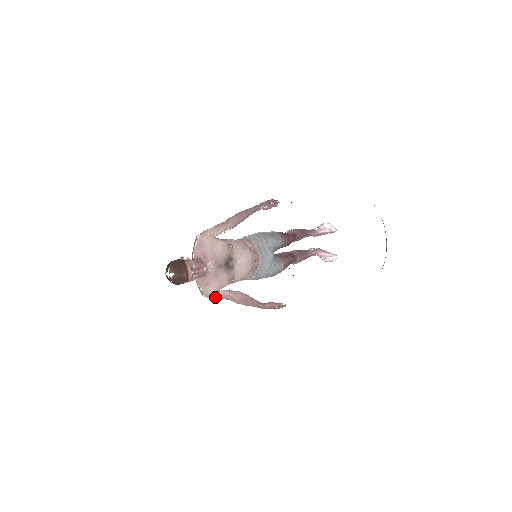
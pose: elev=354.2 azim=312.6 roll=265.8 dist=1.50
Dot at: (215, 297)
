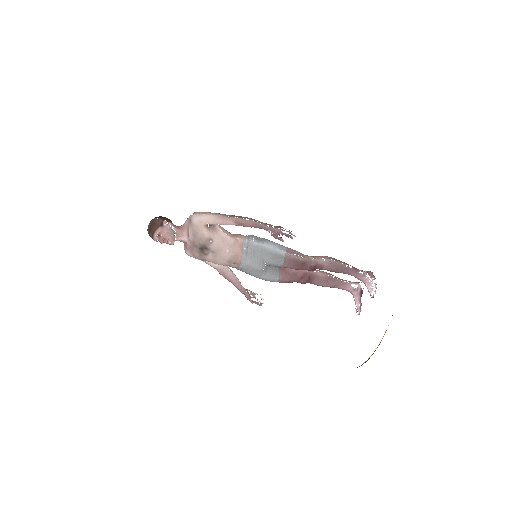
Dot at: (195, 258)
